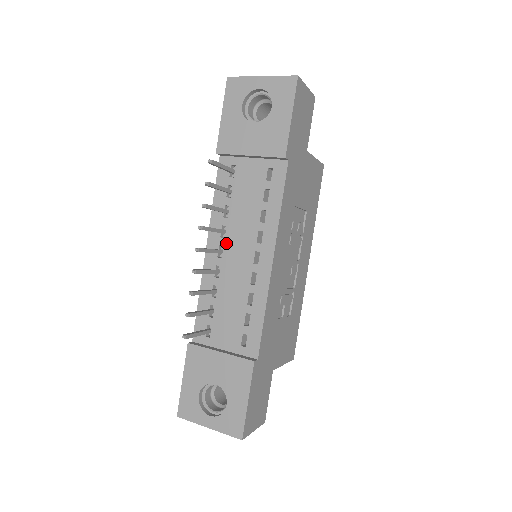
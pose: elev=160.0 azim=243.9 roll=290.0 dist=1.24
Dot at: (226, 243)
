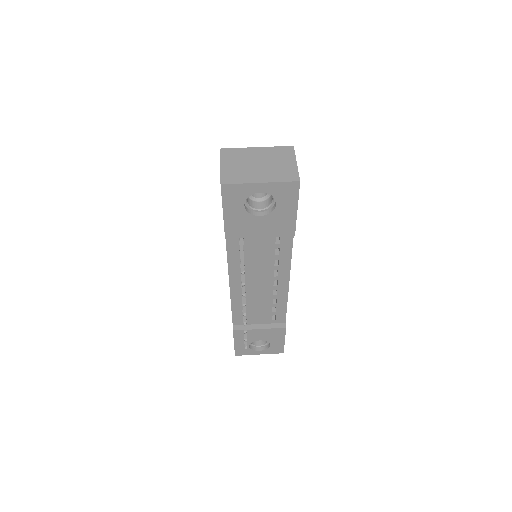
Dot at: (247, 280)
